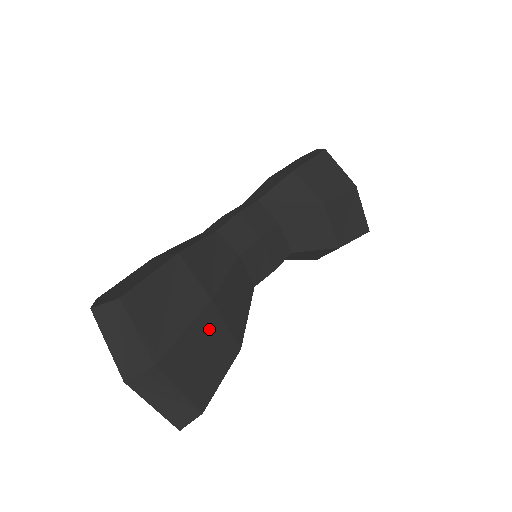
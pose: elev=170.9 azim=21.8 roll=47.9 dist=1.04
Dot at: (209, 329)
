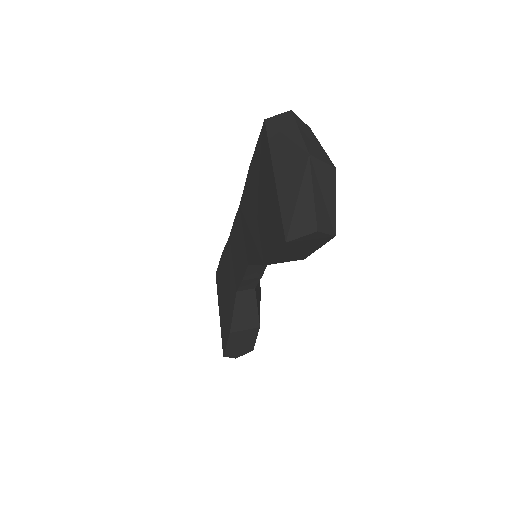
Dot at: occluded
